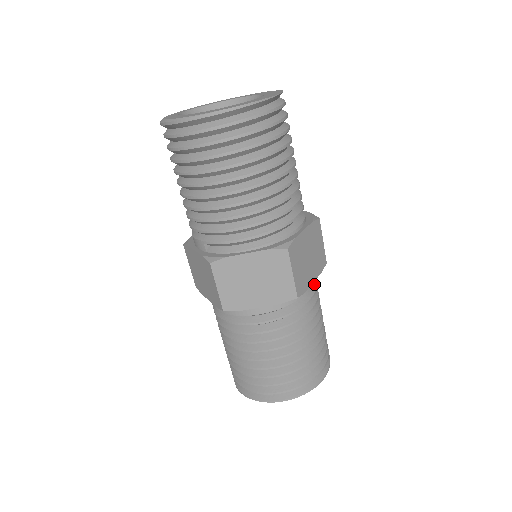
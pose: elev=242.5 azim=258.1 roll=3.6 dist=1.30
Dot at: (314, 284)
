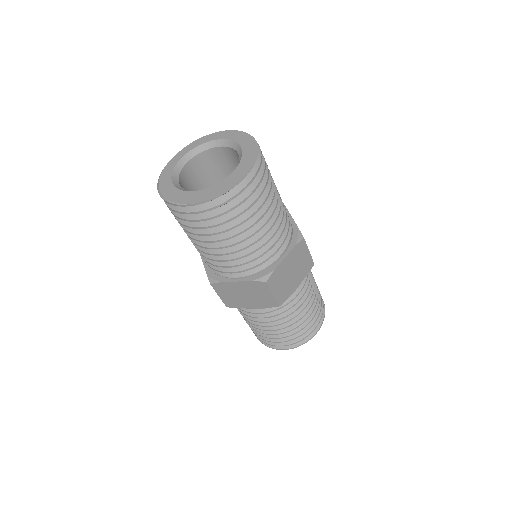
Dot at: (304, 278)
